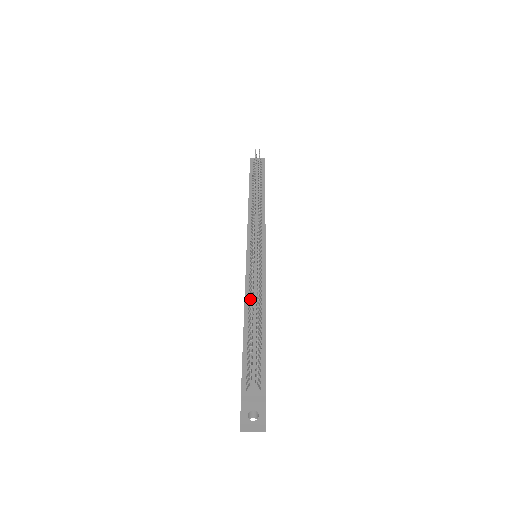
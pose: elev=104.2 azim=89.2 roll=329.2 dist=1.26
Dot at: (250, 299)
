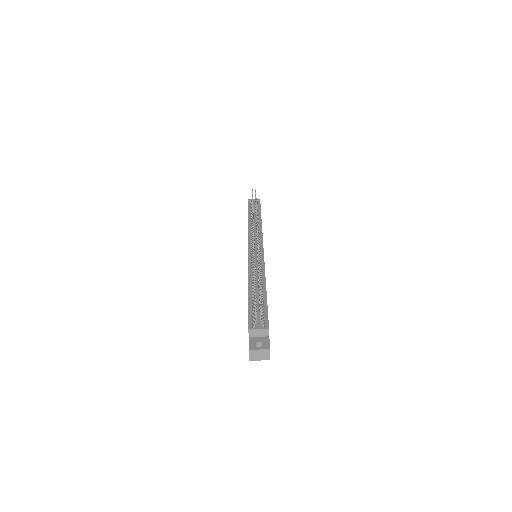
Dot at: (253, 275)
